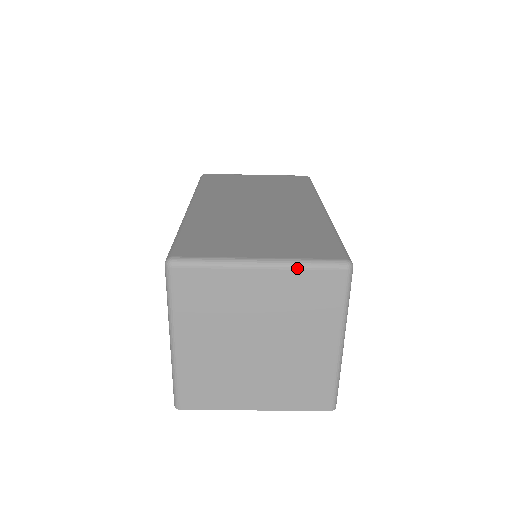
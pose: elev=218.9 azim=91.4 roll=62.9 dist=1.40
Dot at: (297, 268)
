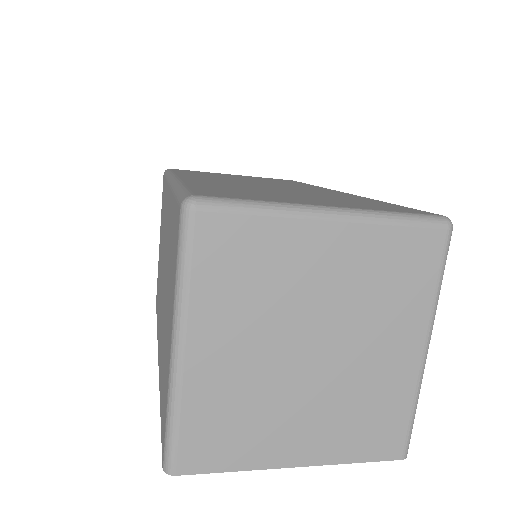
Dot at: (383, 222)
